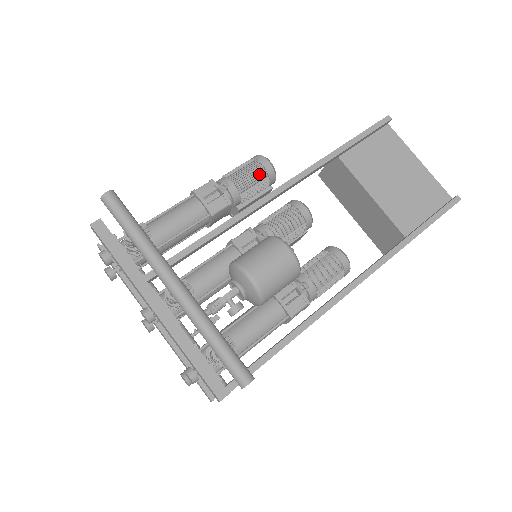
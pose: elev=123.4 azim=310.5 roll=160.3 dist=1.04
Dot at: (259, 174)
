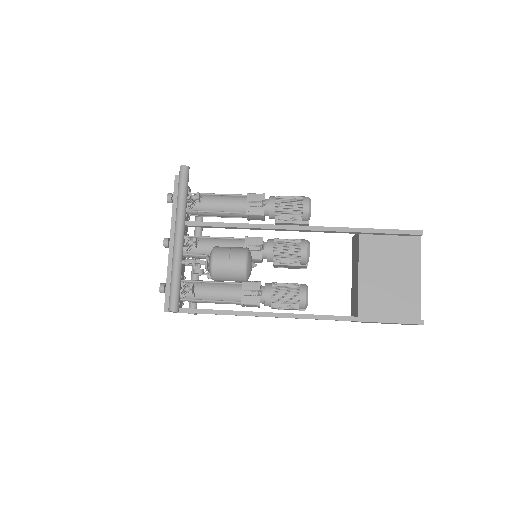
Dot at: (296, 209)
